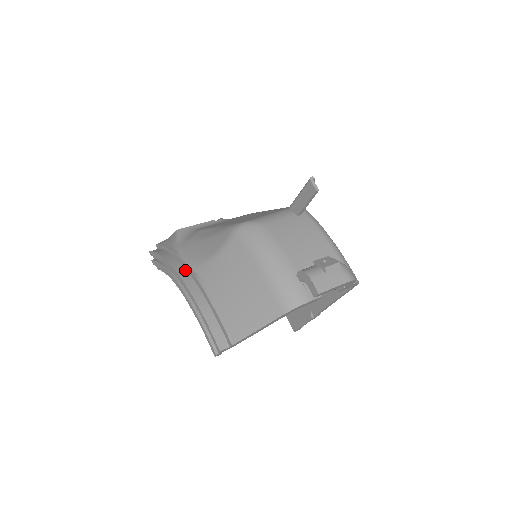
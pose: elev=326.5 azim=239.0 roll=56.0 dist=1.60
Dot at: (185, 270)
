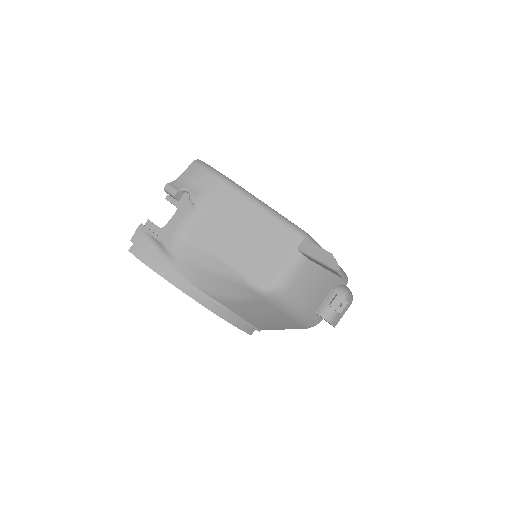
Dot at: (203, 296)
